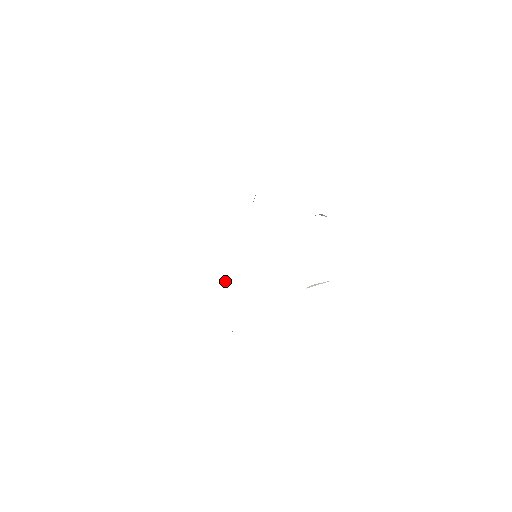
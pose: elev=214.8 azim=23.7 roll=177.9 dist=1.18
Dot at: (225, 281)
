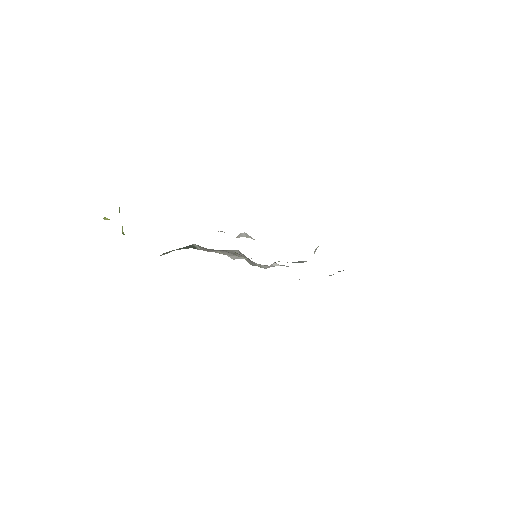
Dot at: (270, 266)
